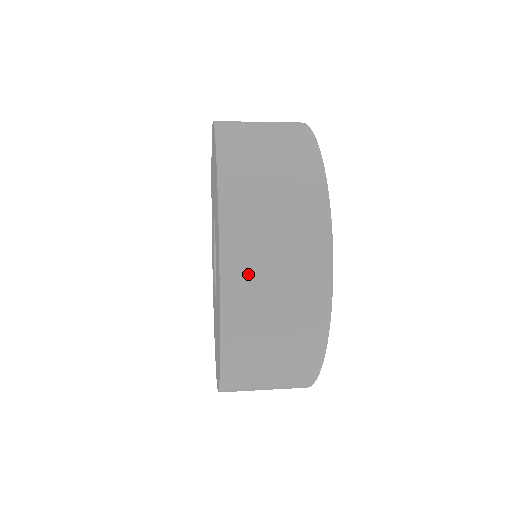
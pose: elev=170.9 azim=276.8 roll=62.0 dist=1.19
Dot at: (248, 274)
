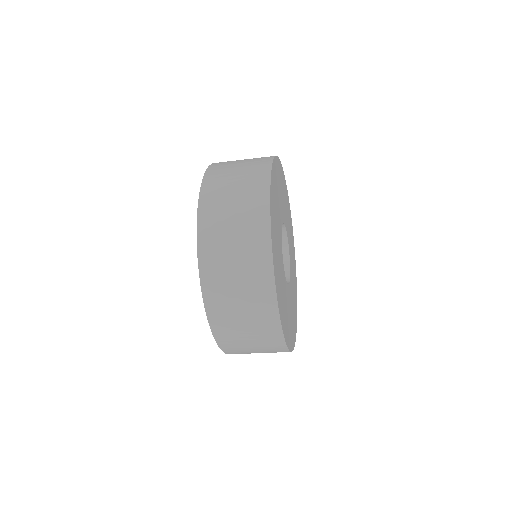
Dot at: (223, 311)
